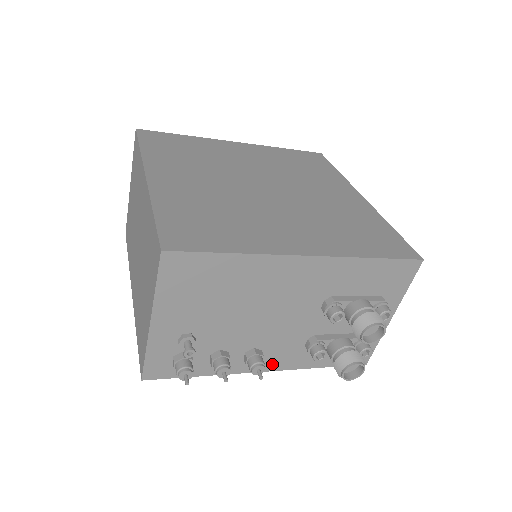
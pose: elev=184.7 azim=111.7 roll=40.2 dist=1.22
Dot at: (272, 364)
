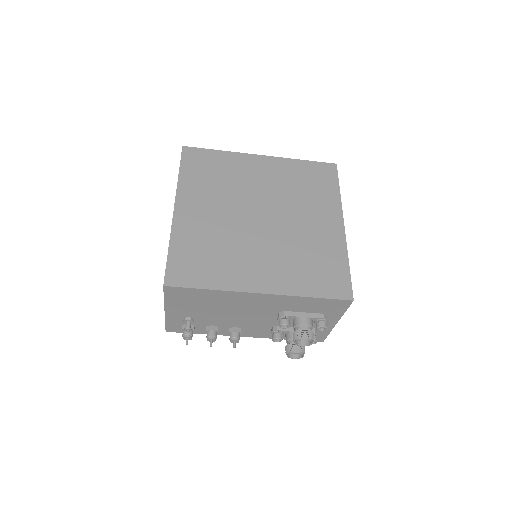
Dot at: (250, 334)
